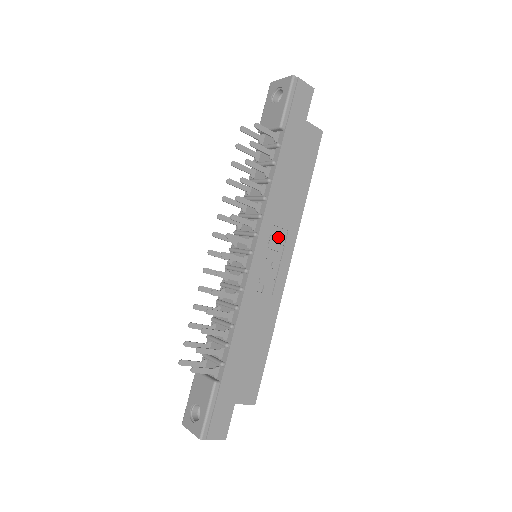
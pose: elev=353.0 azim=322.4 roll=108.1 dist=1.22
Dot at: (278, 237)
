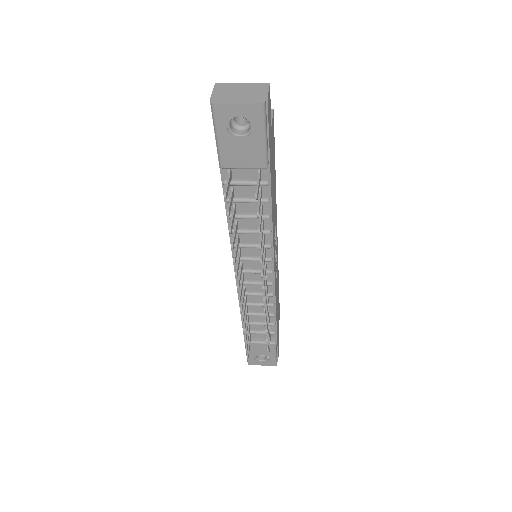
Dot at: occluded
